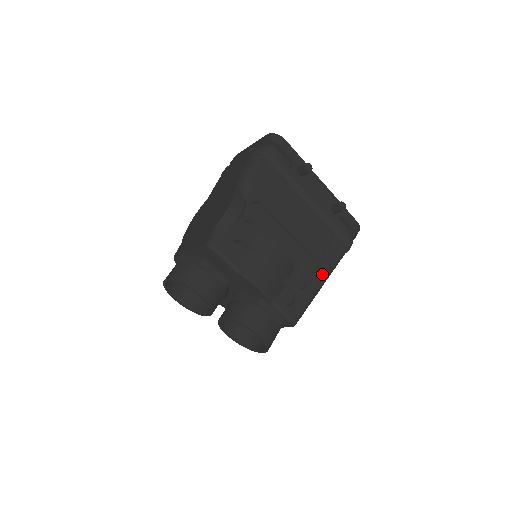
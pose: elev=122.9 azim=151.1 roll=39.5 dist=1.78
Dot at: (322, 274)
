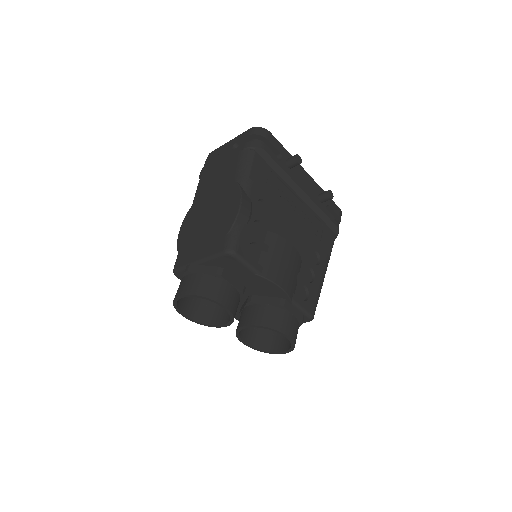
Dot at: (324, 264)
